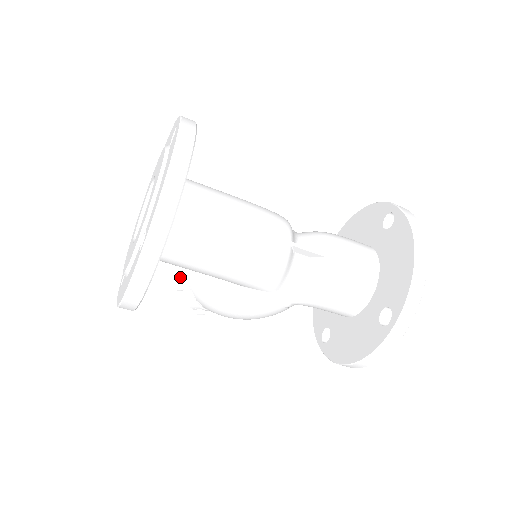
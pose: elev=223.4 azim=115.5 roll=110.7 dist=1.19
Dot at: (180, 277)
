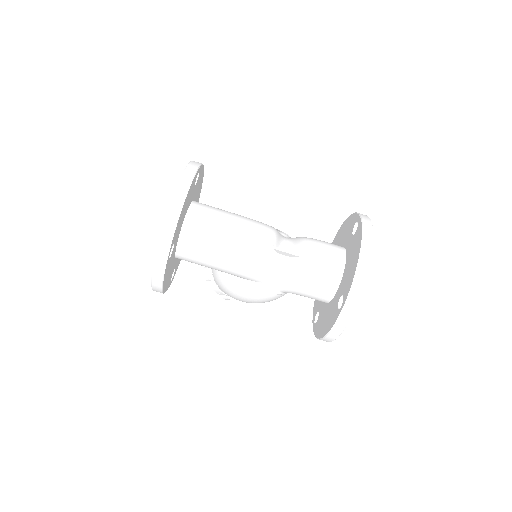
Dot at: (207, 271)
